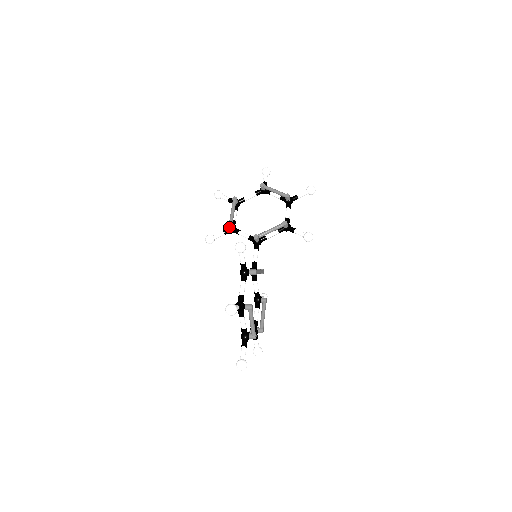
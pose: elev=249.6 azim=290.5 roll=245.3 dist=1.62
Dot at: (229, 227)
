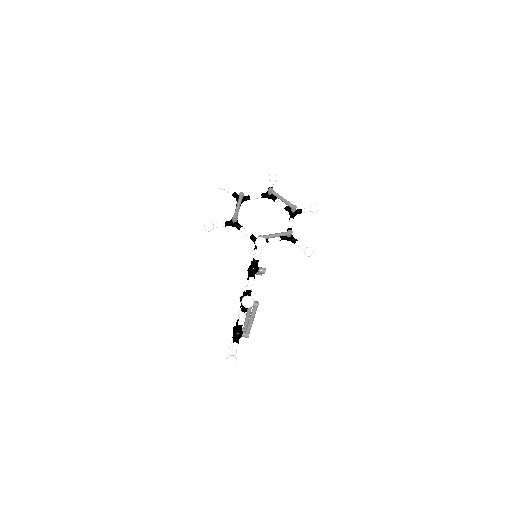
Dot at: (232, 220)
